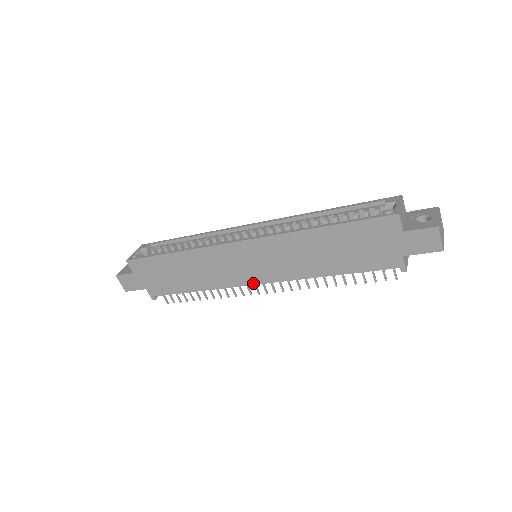
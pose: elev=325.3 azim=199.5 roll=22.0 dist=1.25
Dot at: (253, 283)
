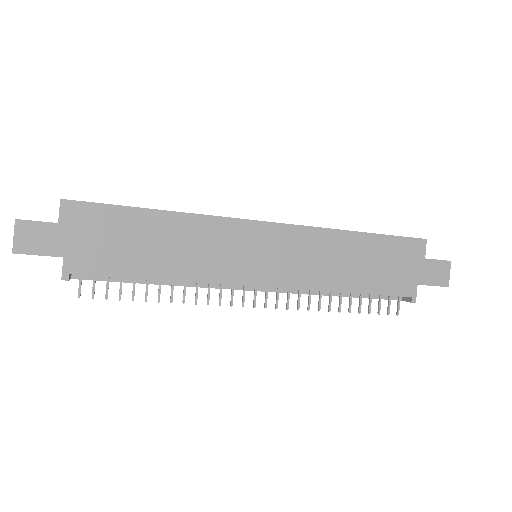
Dot at: (252, 283)
